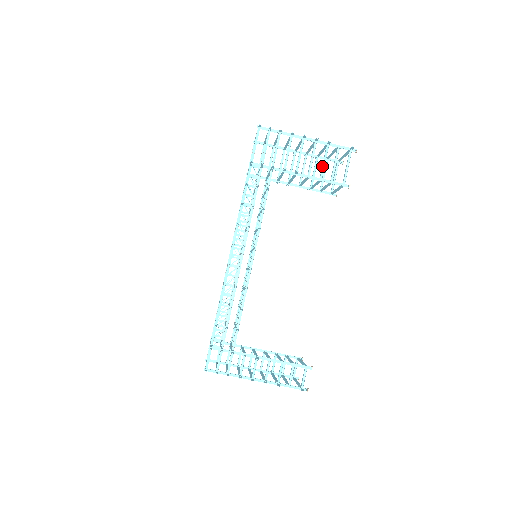
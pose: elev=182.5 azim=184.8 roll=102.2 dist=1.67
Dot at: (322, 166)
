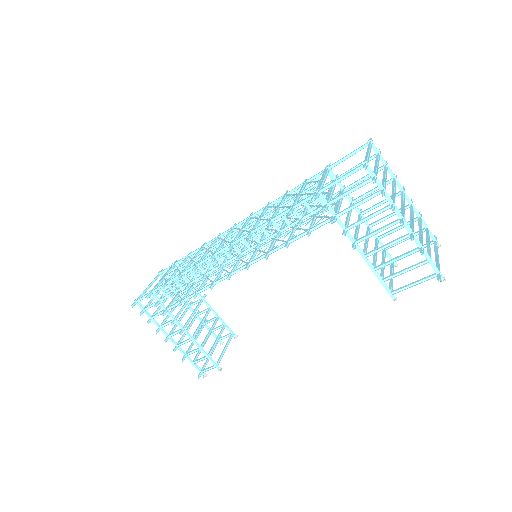
Dot at: (389, 261)
